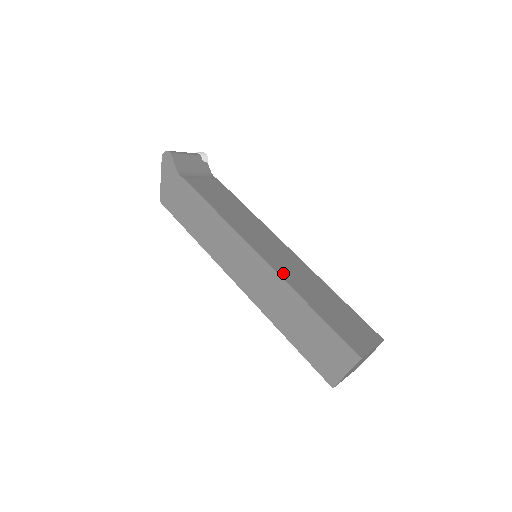
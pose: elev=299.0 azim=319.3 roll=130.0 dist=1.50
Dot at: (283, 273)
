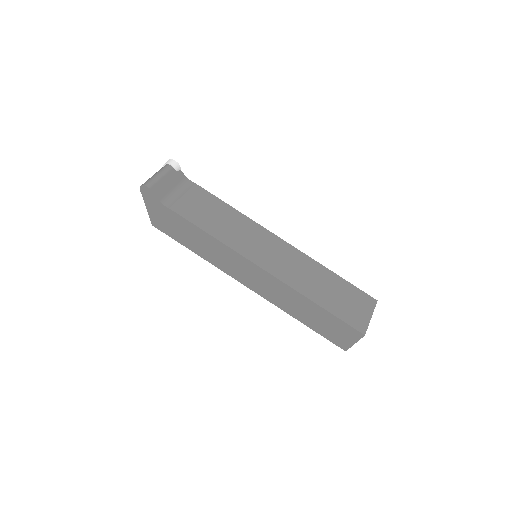
Dot at: (286, 278)
